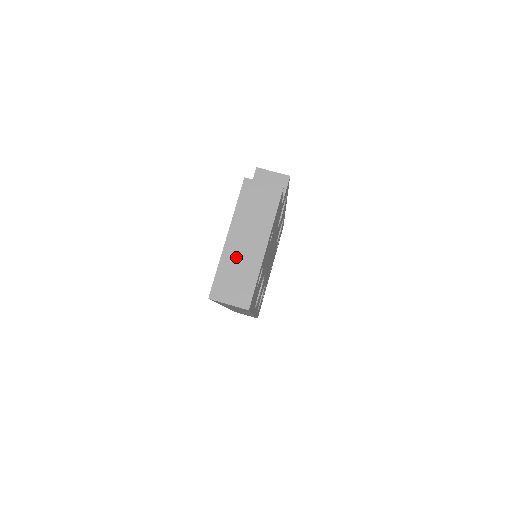
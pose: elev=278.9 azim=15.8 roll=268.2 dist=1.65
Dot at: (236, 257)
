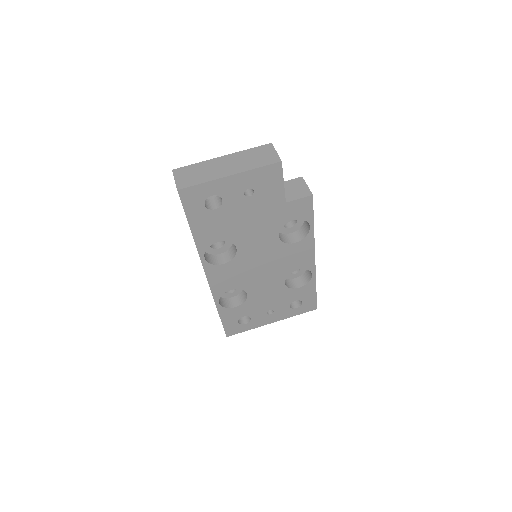
Dot at: (211, 166)
